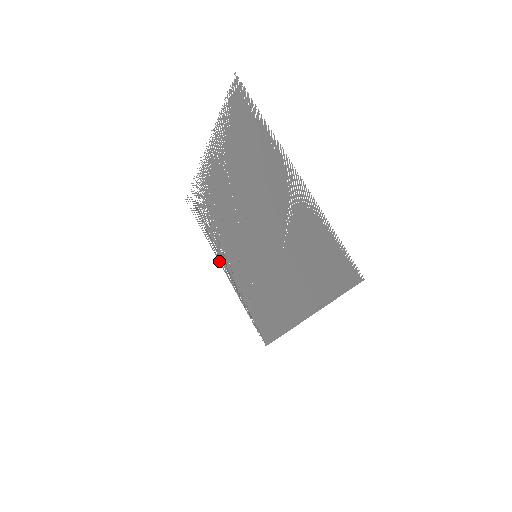
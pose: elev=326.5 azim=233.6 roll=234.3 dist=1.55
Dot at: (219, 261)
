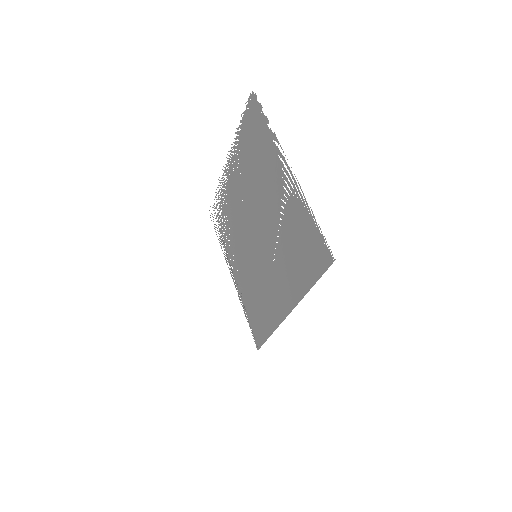
Dot at: occluded
